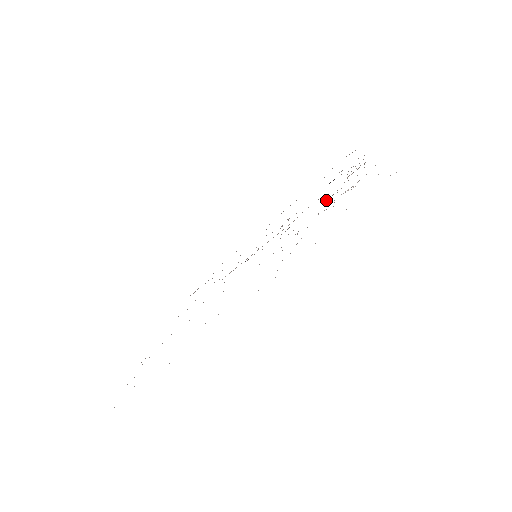
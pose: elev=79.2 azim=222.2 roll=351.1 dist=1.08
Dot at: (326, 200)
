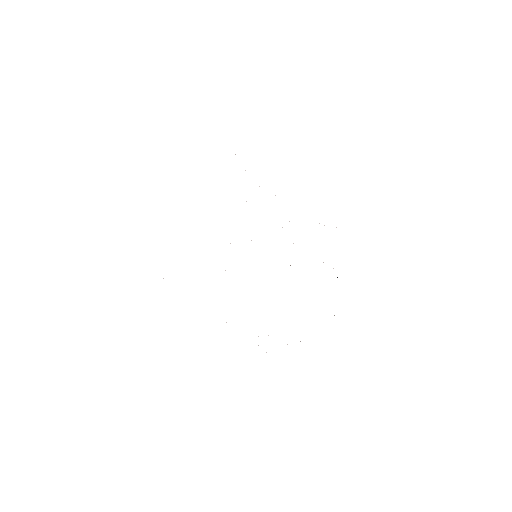
Dot at: occluded
